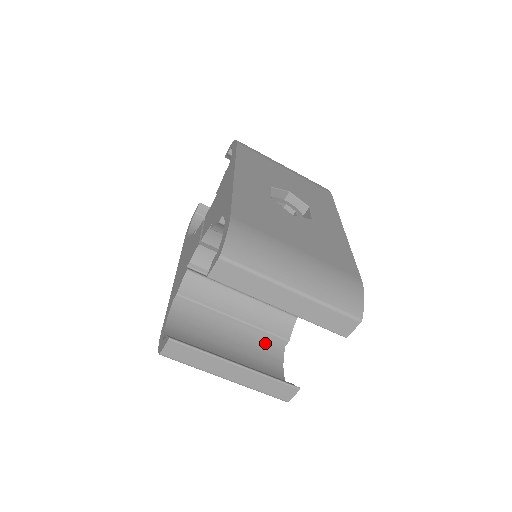
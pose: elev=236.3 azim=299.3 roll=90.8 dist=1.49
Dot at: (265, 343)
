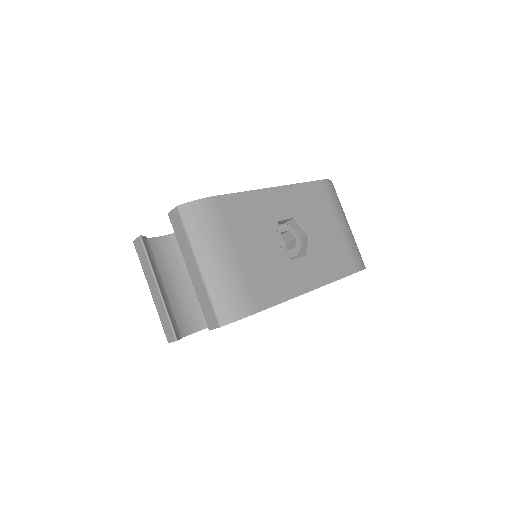
Dot at: occluded
